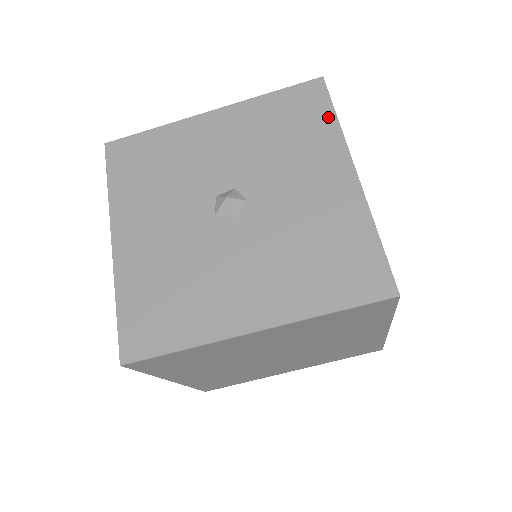
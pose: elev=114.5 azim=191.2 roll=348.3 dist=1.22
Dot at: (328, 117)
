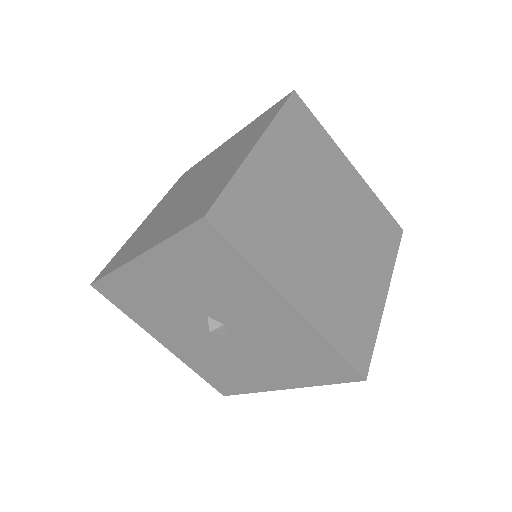
Dot at: (238, 260)
